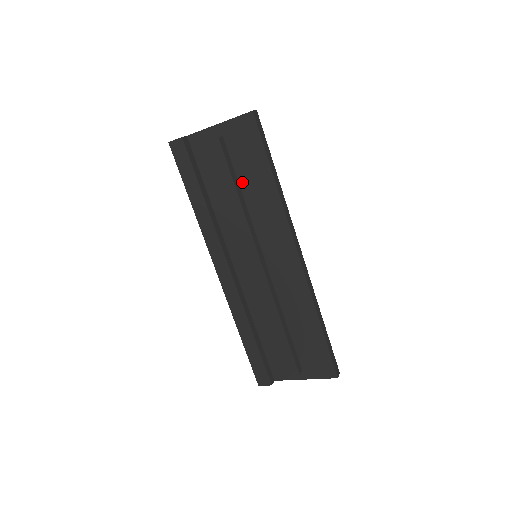
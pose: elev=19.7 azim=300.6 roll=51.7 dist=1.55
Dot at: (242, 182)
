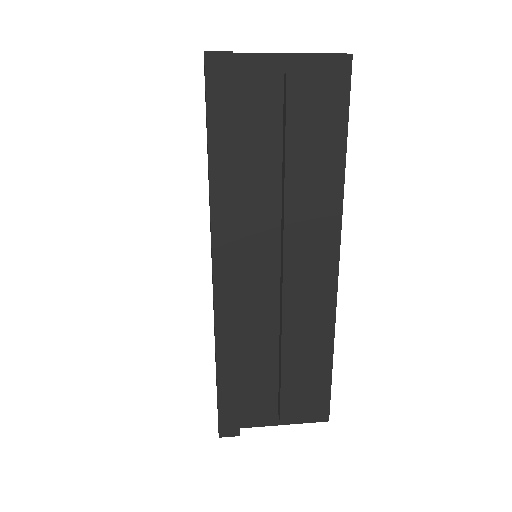
Dot at: (297, 149)
